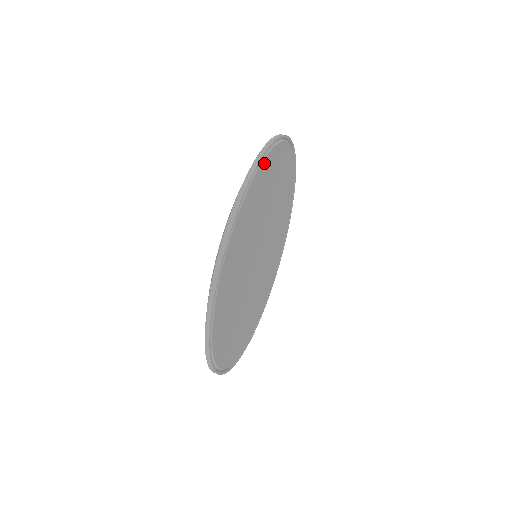
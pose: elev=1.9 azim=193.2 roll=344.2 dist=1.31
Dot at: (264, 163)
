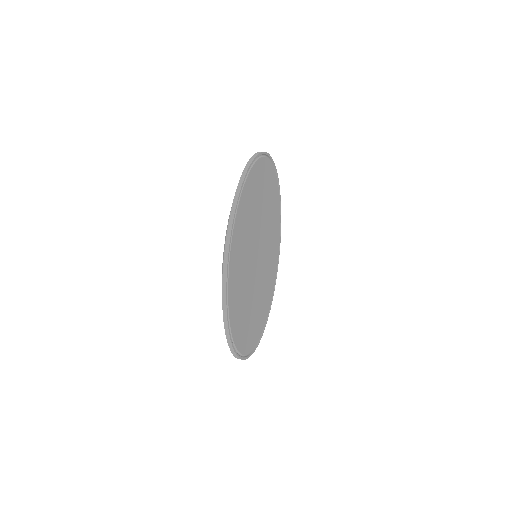
Dot at: (244, 189)
